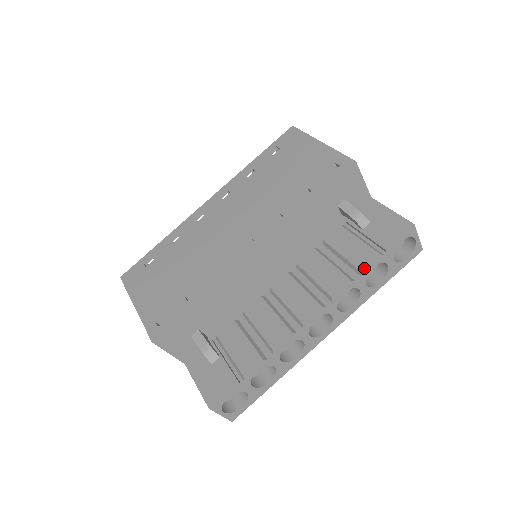
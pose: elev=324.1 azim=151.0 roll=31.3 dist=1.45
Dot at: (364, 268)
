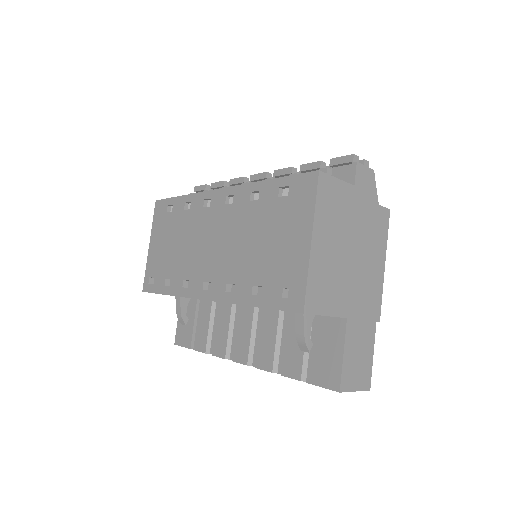
Dot at: (284, 376)
